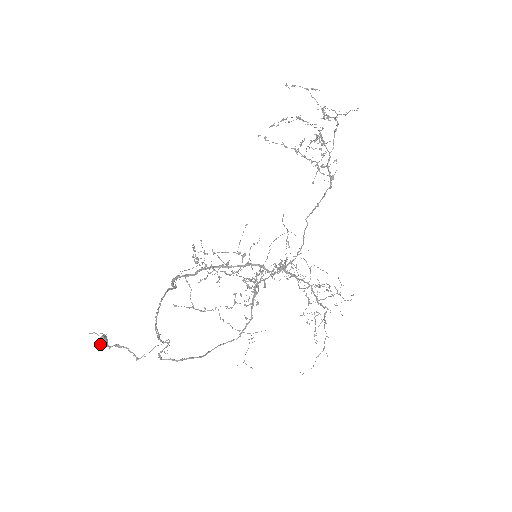
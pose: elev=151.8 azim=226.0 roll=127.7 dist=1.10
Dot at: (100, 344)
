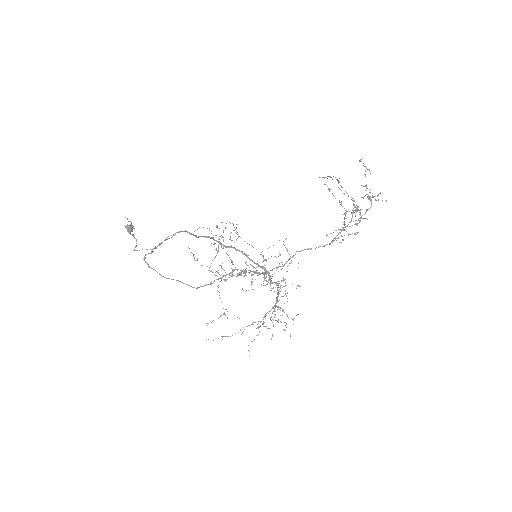
Dot at: (127, 228)
